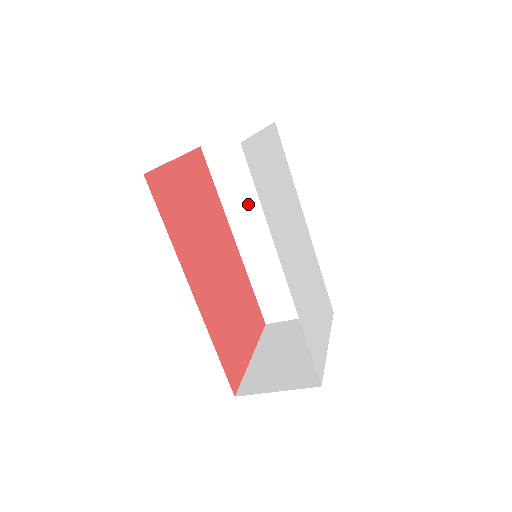
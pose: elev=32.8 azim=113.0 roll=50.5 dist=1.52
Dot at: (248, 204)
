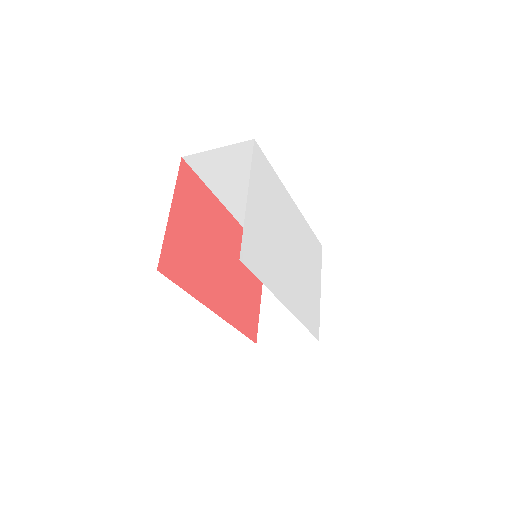
Dot at: (238, 192)
